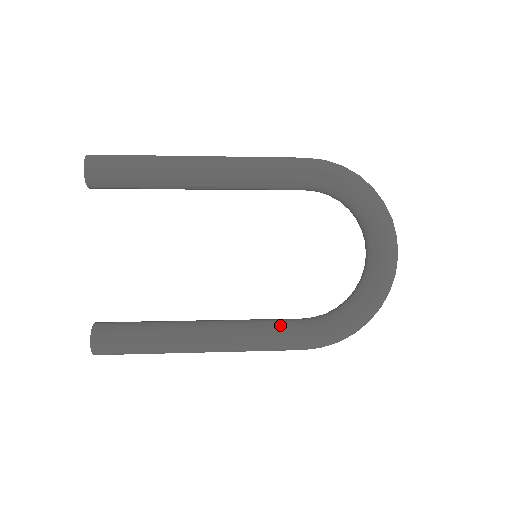
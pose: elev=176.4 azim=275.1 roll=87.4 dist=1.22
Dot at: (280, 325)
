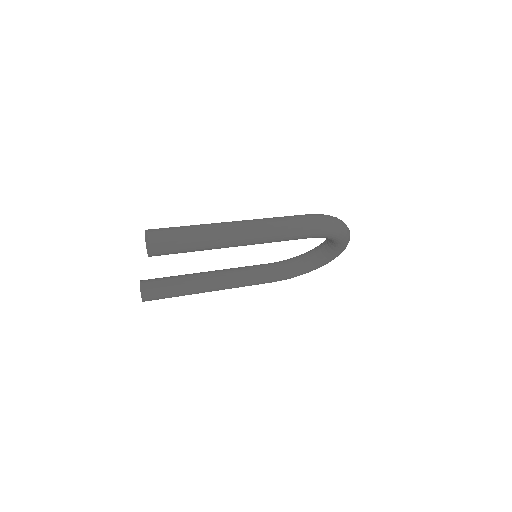
Dot at: (260, 278)
